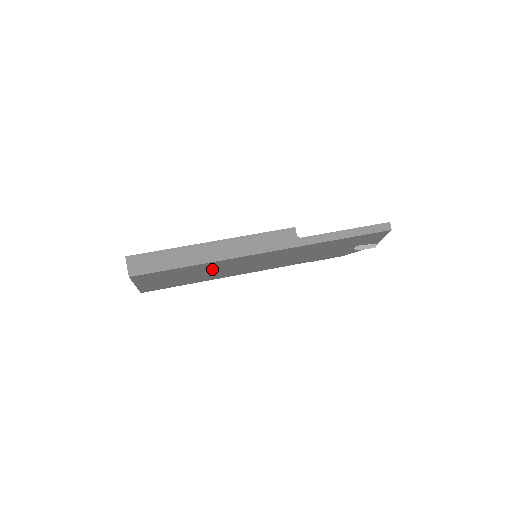
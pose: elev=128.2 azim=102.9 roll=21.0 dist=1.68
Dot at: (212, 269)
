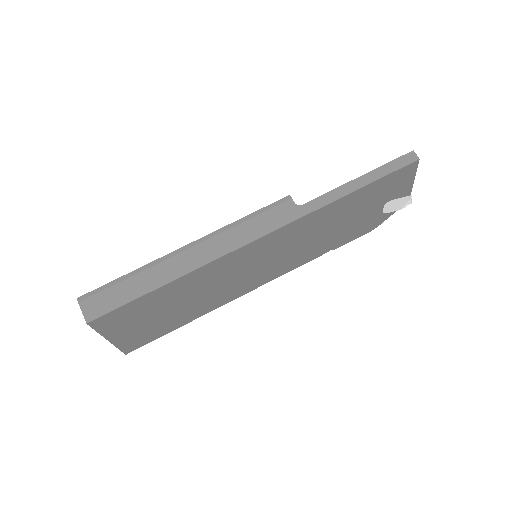
Dot at: (201, 287)
